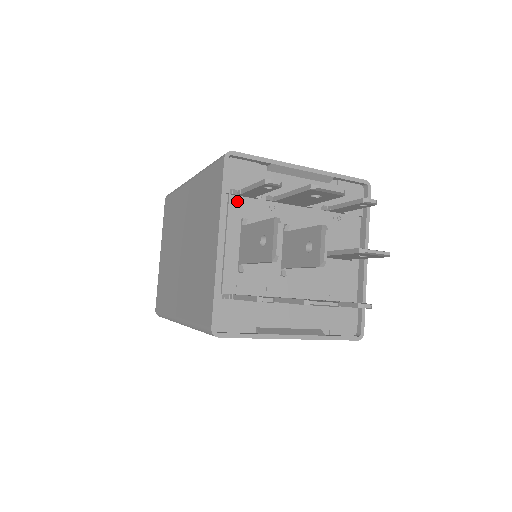
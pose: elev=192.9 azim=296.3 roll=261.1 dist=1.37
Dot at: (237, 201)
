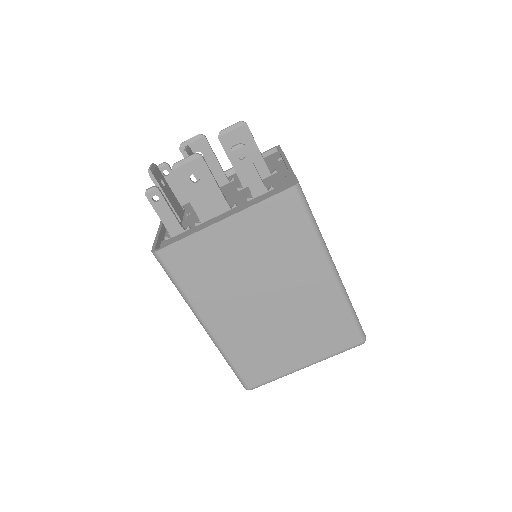
Dot at: occluded
